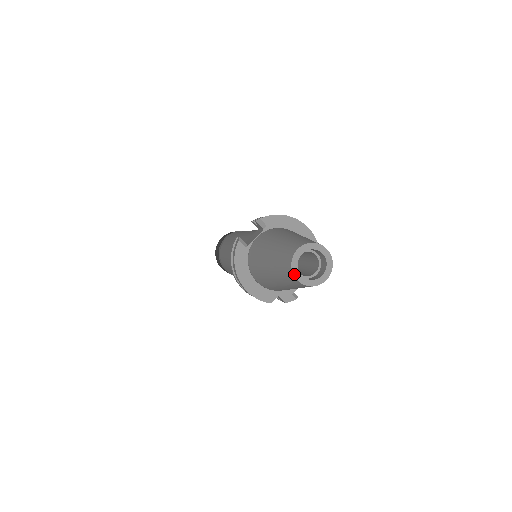
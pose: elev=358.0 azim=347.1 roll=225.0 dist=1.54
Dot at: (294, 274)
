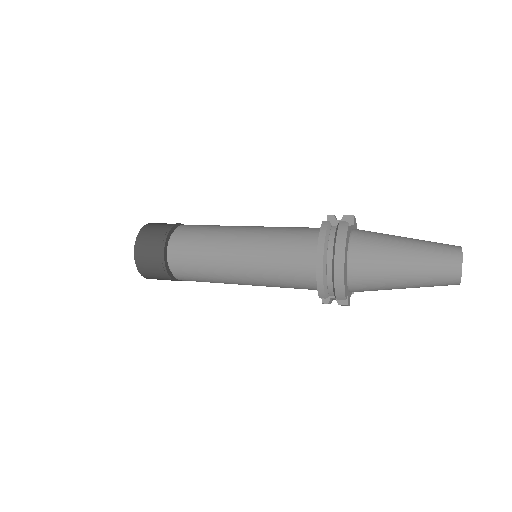
Dot at: occluded
